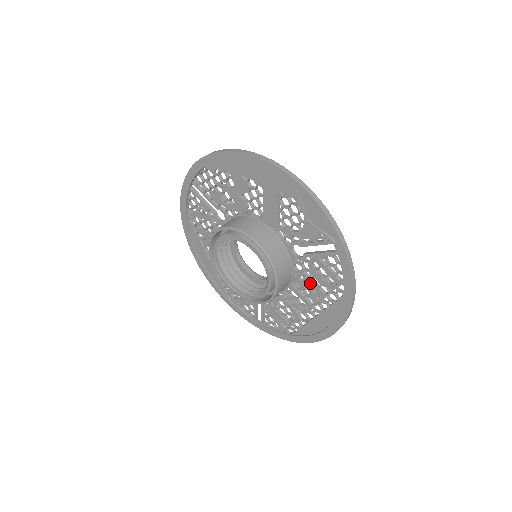
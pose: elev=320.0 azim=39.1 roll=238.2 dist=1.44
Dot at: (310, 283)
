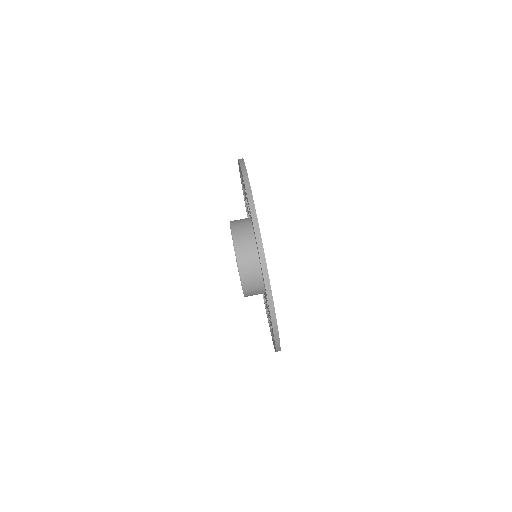
Dot at: occluded
